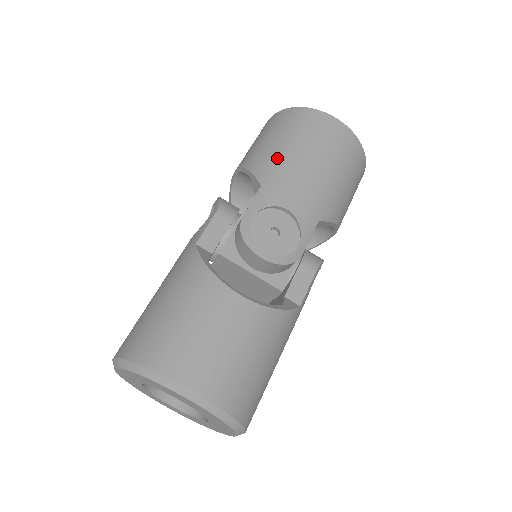
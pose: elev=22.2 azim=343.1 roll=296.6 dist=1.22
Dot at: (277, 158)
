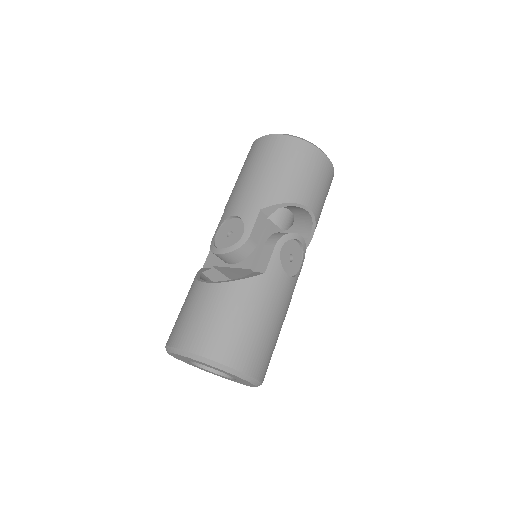
Dot at: (234, 188)
